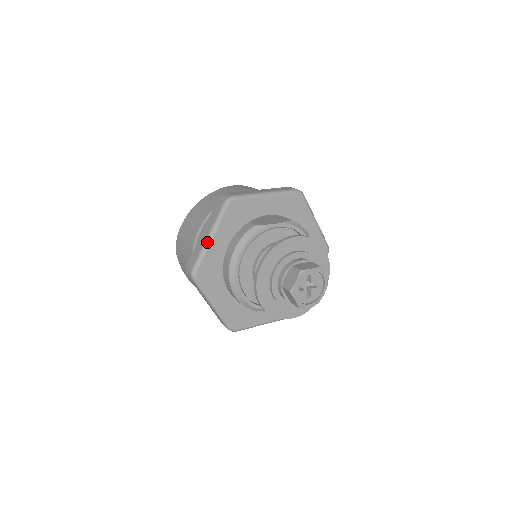
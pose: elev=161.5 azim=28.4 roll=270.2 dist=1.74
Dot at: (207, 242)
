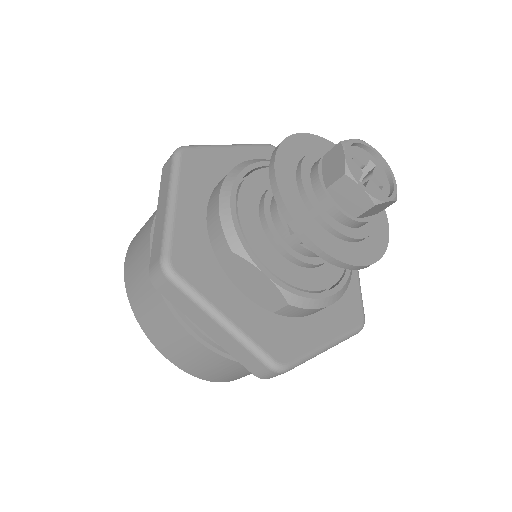
Dot at: (223, 145)
